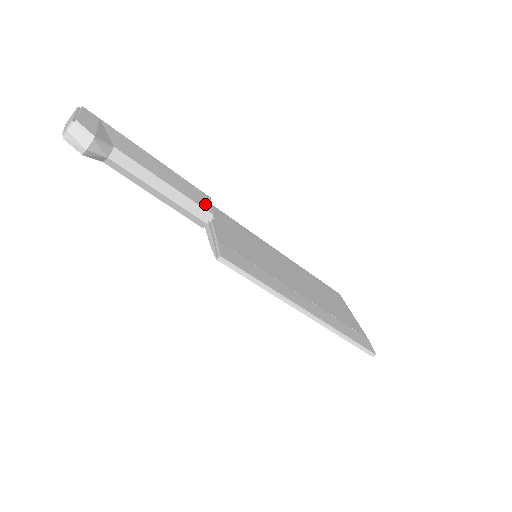
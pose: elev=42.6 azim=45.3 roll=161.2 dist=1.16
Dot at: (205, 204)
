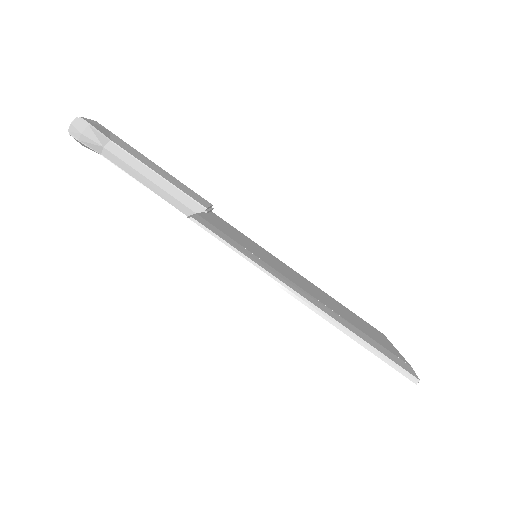
Dot at: (200, 201)
